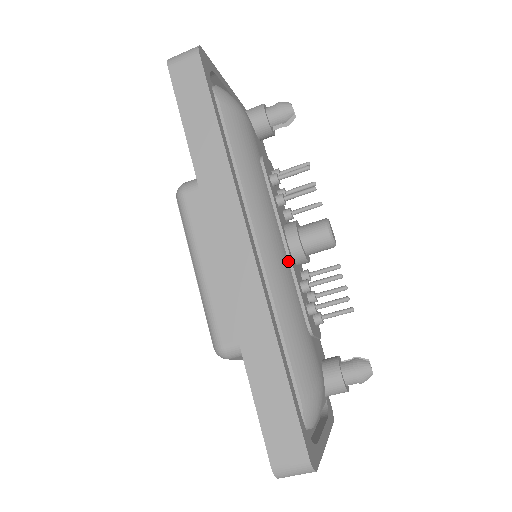
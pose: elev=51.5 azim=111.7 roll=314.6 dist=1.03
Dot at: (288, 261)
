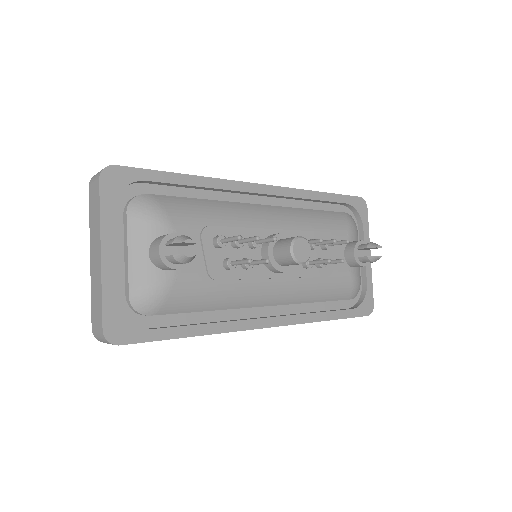
Dot at: (288, 278)
